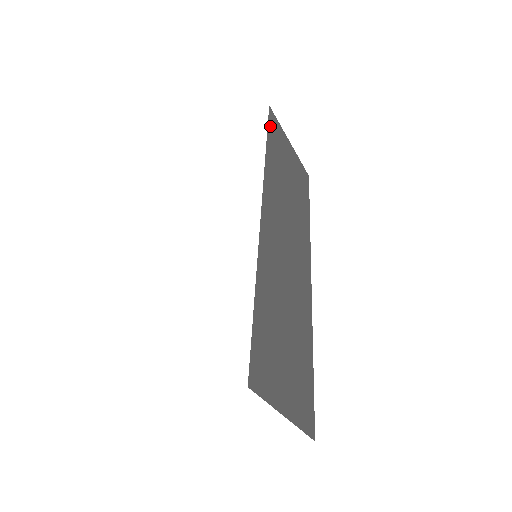
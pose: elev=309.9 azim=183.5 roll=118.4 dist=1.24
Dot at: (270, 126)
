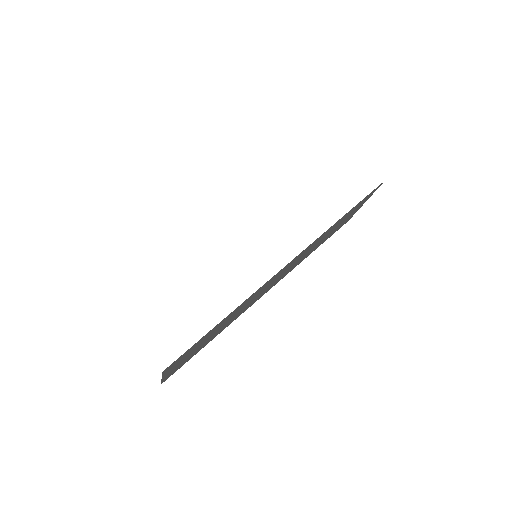
Dot at: (367, 196)
